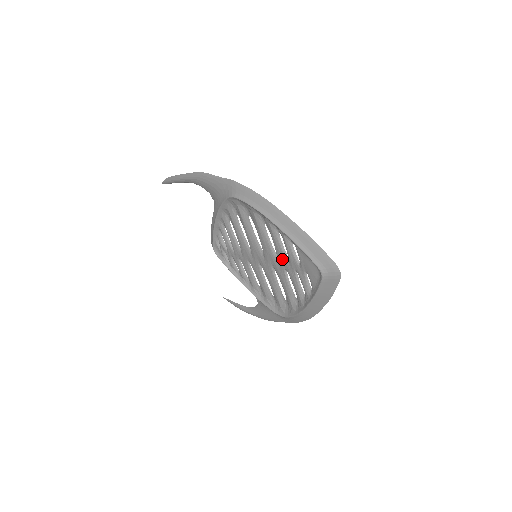
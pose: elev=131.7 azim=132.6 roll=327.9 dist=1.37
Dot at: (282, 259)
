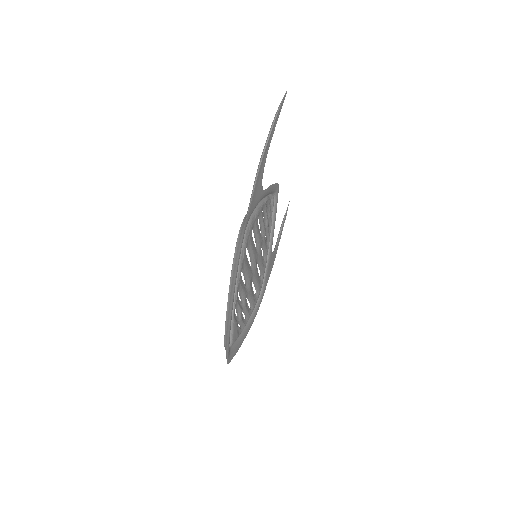
Dot at: occluded
